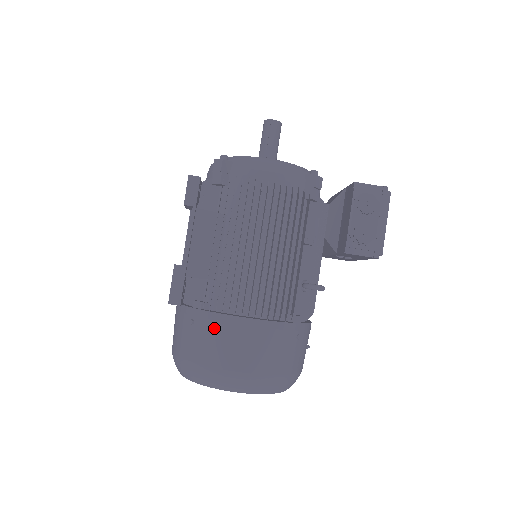
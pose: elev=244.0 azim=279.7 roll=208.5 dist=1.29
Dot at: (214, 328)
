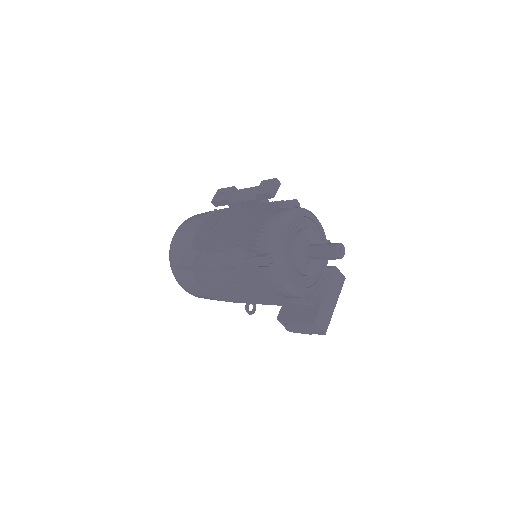
Dot at: (190, 279)
